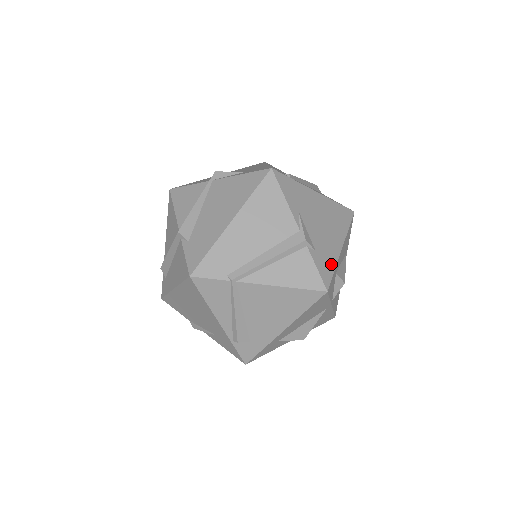
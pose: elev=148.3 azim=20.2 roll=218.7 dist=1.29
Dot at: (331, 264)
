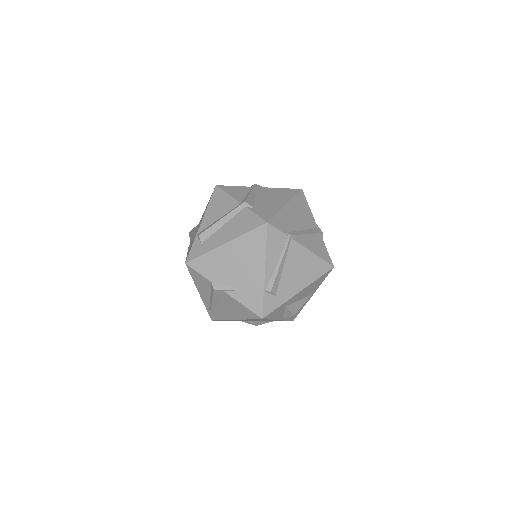
Dot at: occluded
